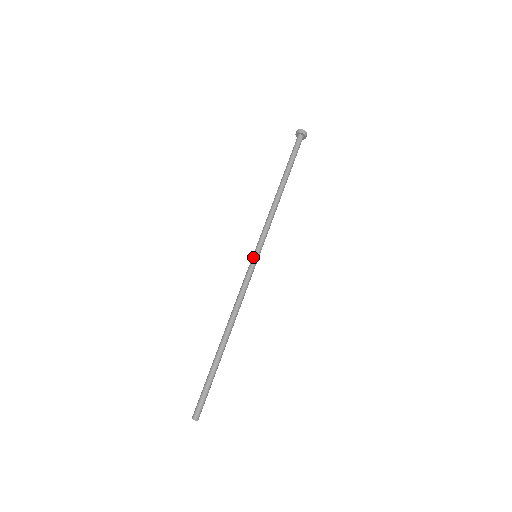
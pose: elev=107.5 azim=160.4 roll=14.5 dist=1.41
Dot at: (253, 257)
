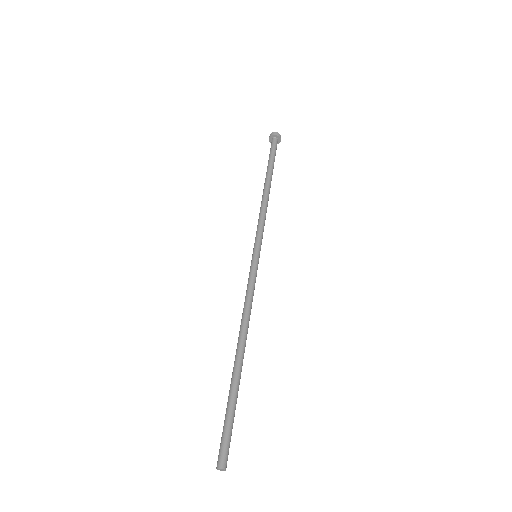
Dot at: (252, 257)
